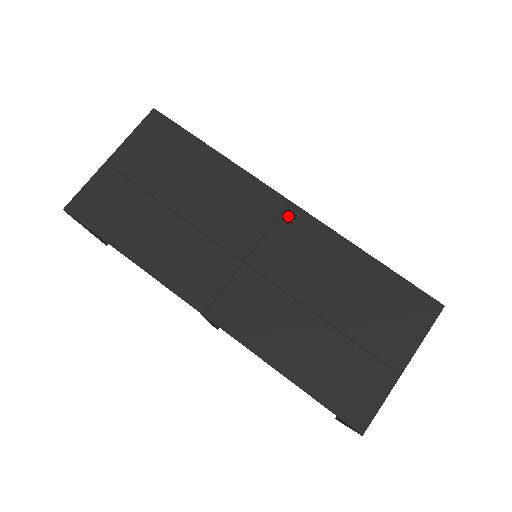
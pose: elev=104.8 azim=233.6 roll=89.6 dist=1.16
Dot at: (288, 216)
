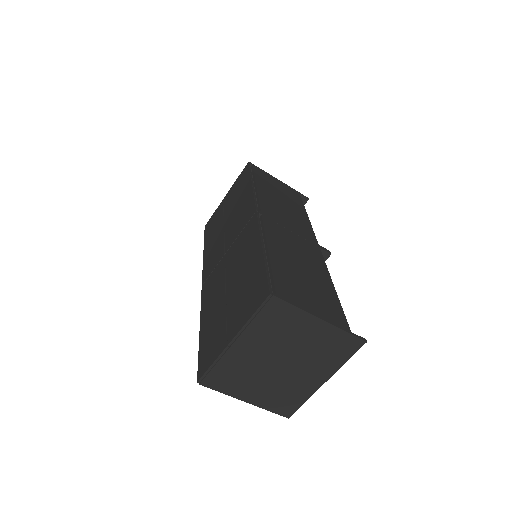
Dot at: (251, 222)
